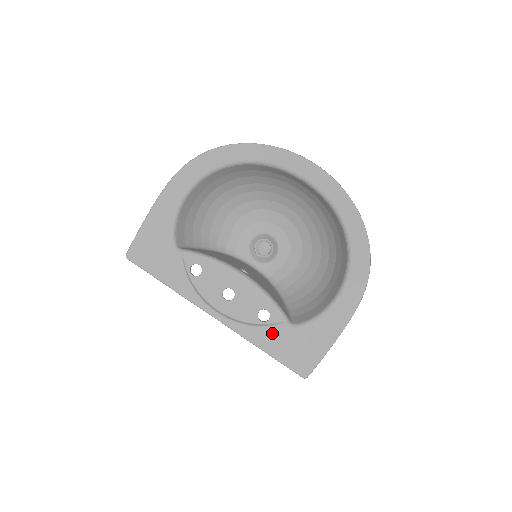
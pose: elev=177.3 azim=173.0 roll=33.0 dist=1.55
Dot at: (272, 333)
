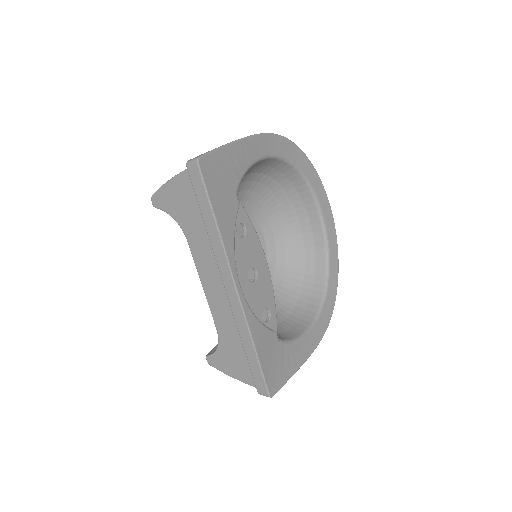
Dot at: (267, 337)
